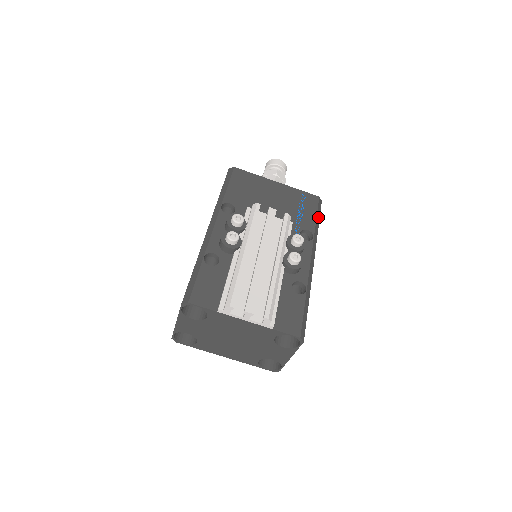
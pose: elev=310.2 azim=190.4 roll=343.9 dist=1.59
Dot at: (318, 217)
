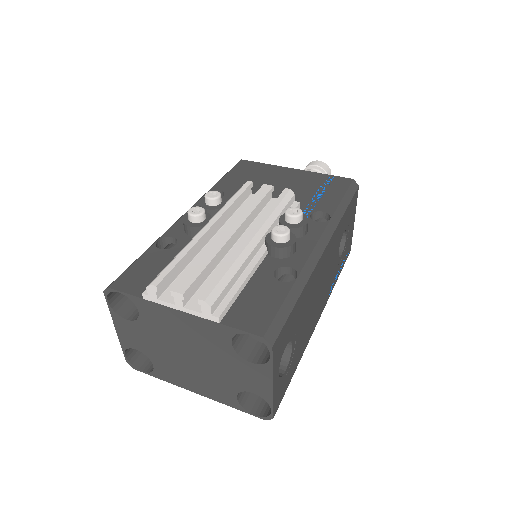
Dot at: (346, 200)
